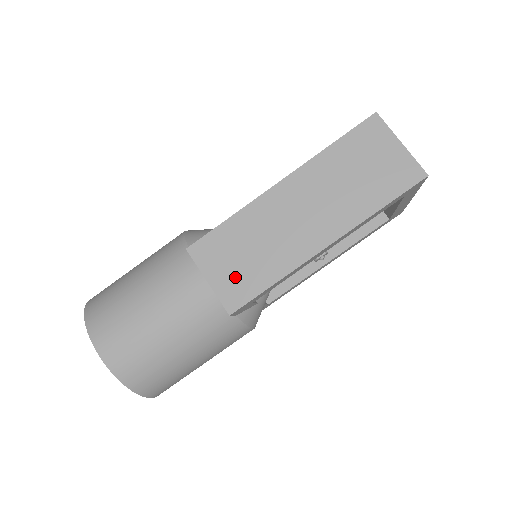
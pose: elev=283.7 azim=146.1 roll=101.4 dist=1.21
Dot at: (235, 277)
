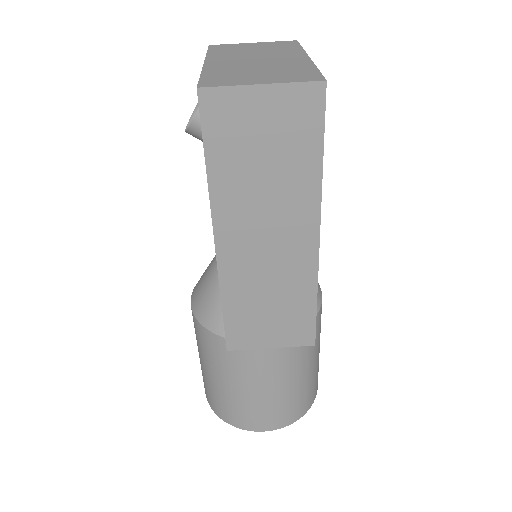
Dot at: (284, 327)
